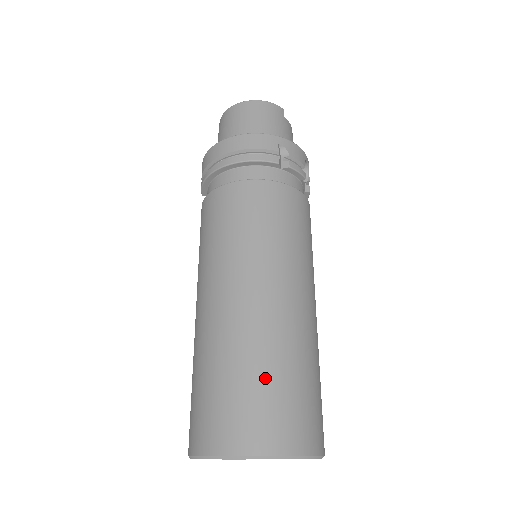
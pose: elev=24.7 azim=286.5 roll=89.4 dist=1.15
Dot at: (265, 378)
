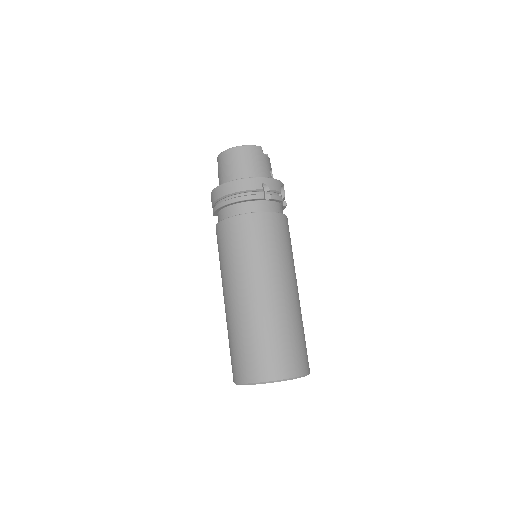
Dot at: (272, 339)
